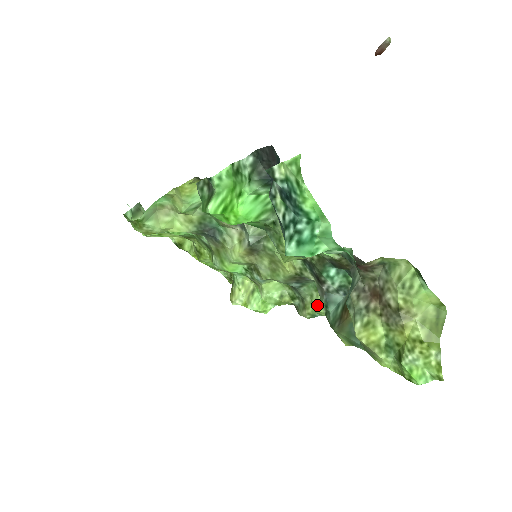
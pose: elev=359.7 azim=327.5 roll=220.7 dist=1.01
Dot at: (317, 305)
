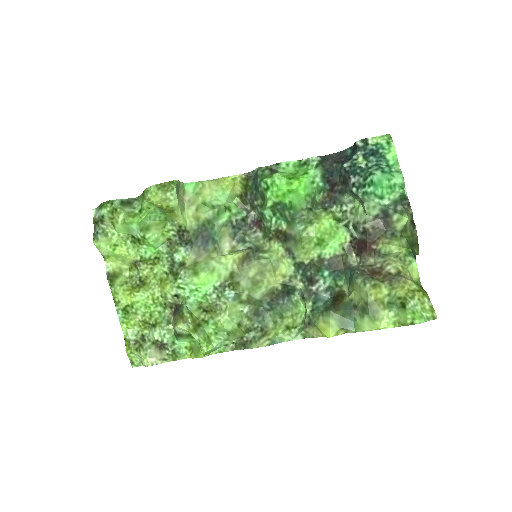
Dot at: (282, 327)
